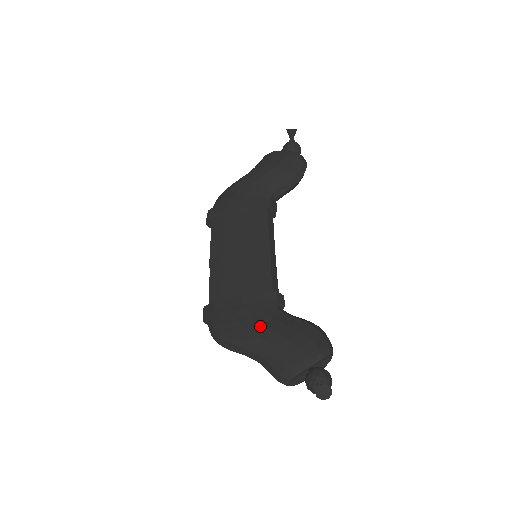
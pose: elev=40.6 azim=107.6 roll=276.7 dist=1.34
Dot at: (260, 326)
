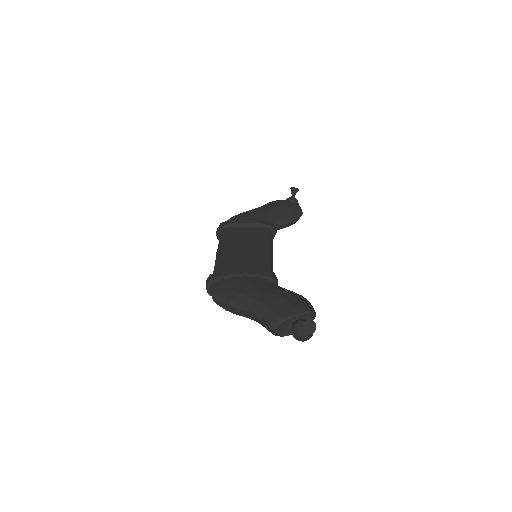
Dot at: (258, 288)
